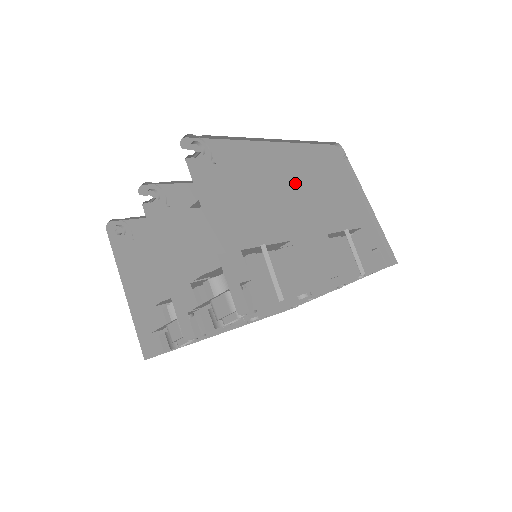
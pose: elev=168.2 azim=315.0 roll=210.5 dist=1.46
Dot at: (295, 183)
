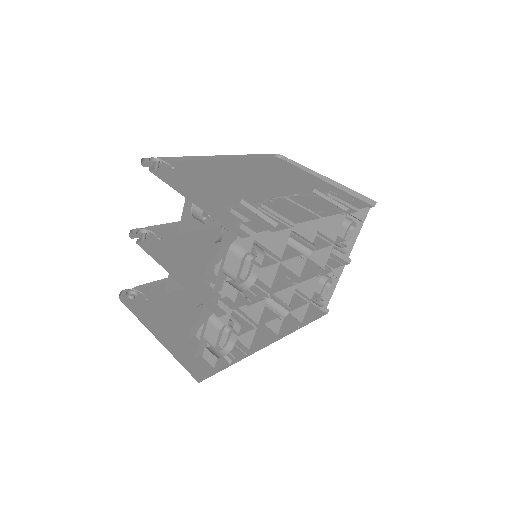
Dot at: (252, 175)
